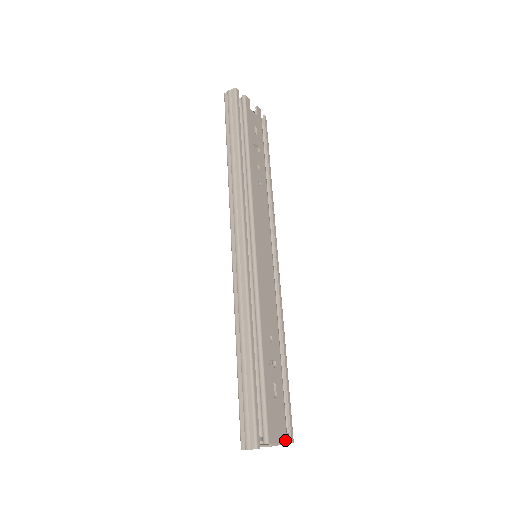
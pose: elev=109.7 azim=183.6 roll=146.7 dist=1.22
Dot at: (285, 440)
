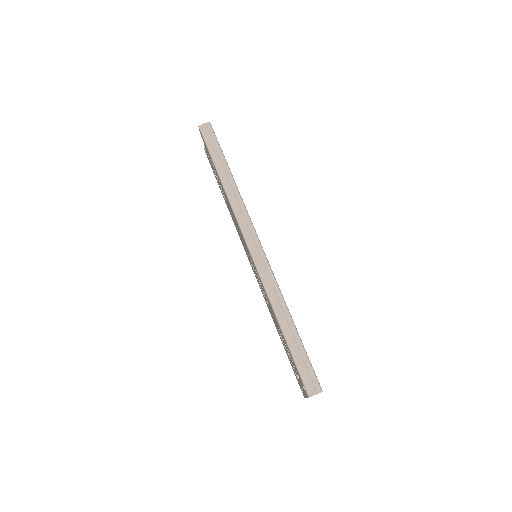
Dot at: occluded
